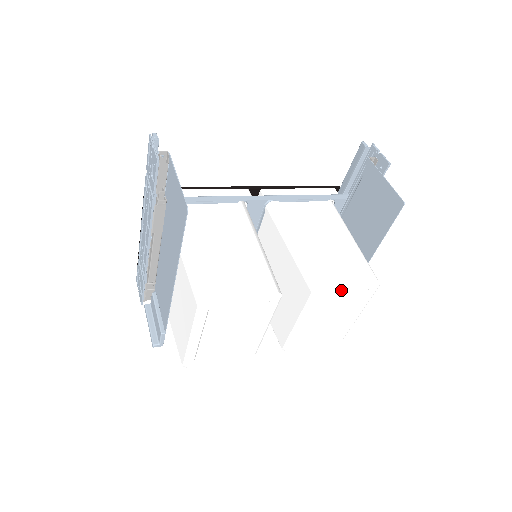
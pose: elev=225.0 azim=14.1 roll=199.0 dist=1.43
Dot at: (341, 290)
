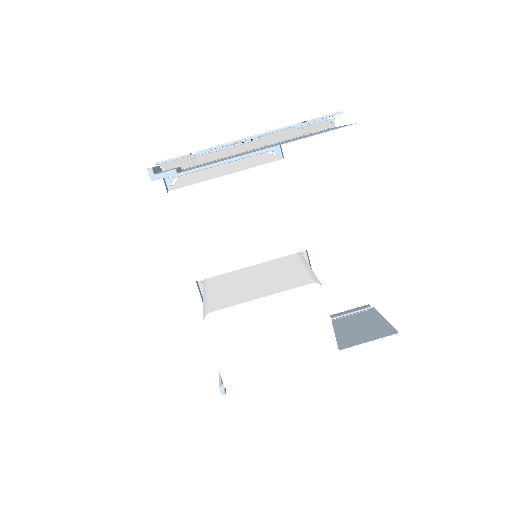
Dot at: (323, 316)
